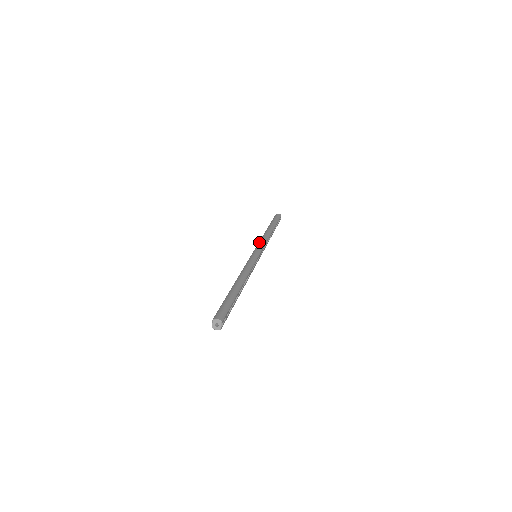
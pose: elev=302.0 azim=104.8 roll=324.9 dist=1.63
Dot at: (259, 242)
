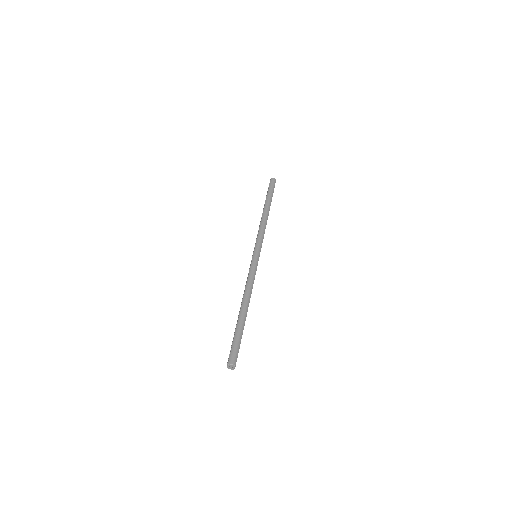
Dot at: (258, 235)
